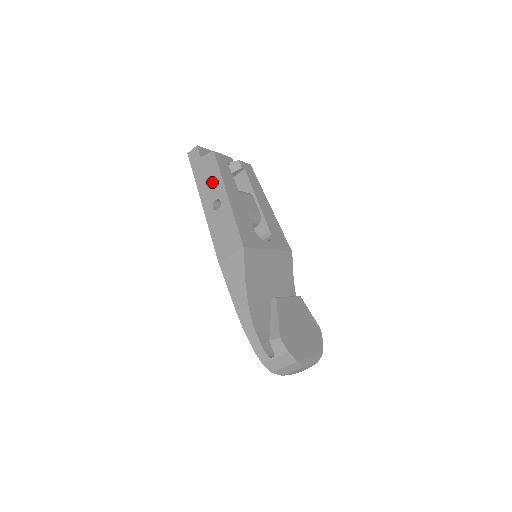
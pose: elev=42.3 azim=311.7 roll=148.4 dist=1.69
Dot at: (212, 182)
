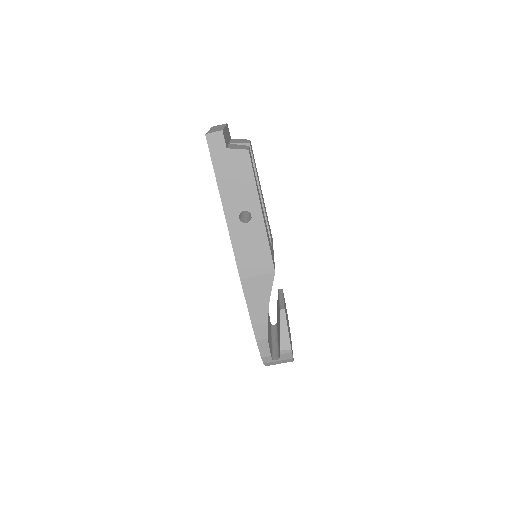
Dot at: (242, 188)
